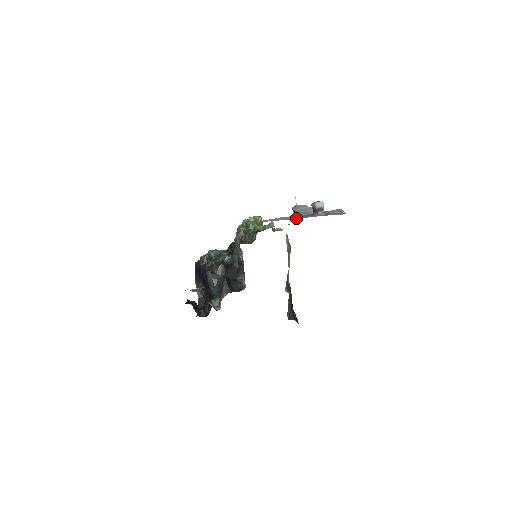
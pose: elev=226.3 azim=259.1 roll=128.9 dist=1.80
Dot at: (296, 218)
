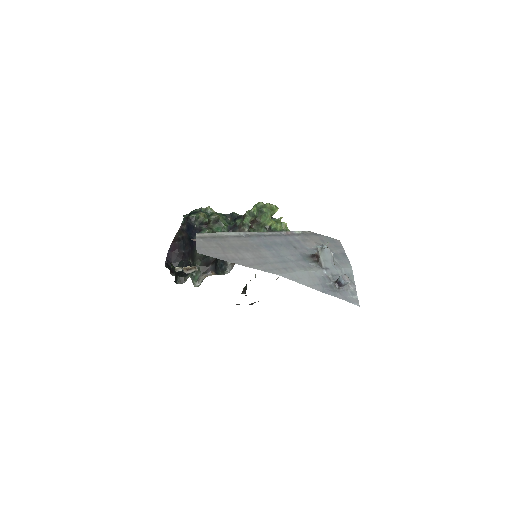
Dot at: (323, 288)
